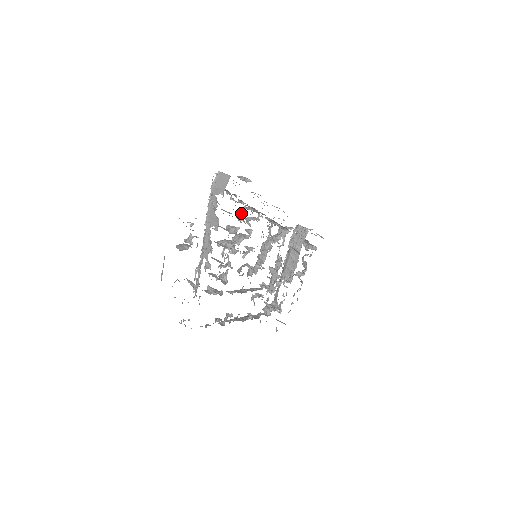
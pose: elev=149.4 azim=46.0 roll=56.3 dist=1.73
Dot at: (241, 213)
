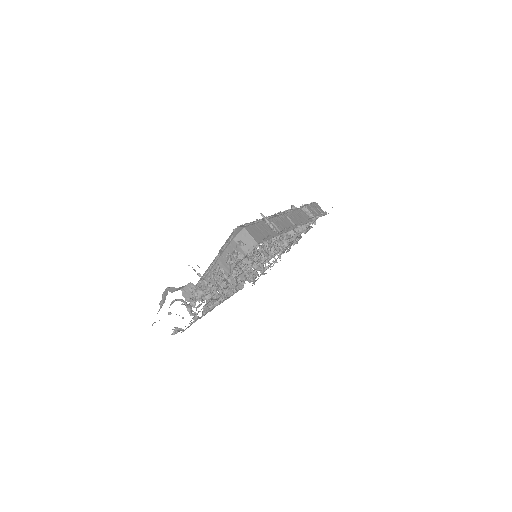
Dot at: (256, 253)
